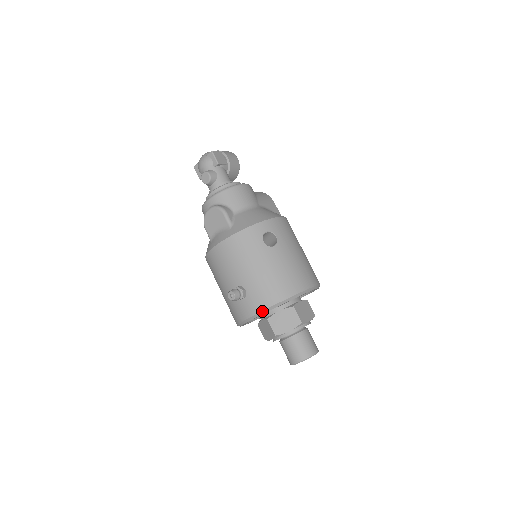
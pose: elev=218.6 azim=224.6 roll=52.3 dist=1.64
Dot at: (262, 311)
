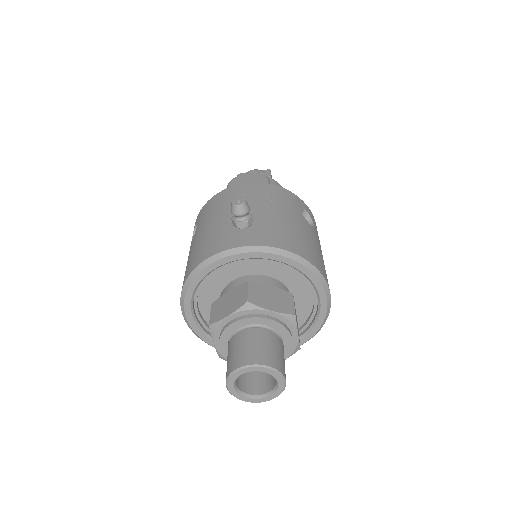
Dot at: (263, 246)
